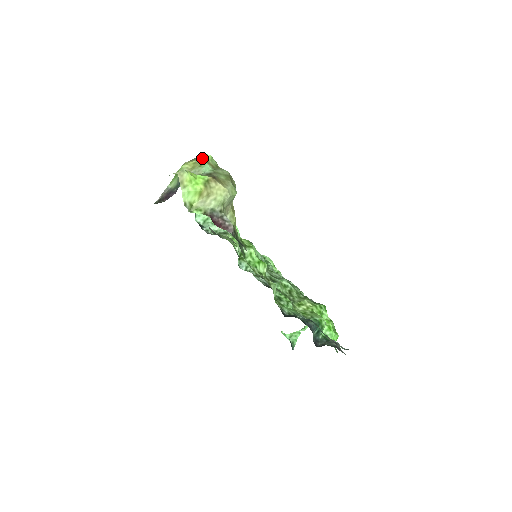
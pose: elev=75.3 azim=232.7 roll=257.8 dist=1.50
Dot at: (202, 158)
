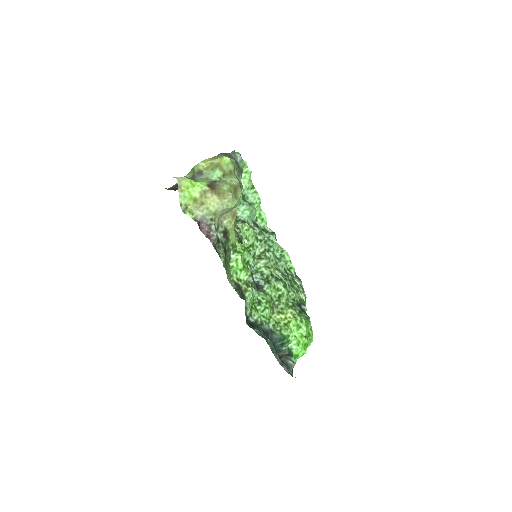
Dot at: (219, 161)
